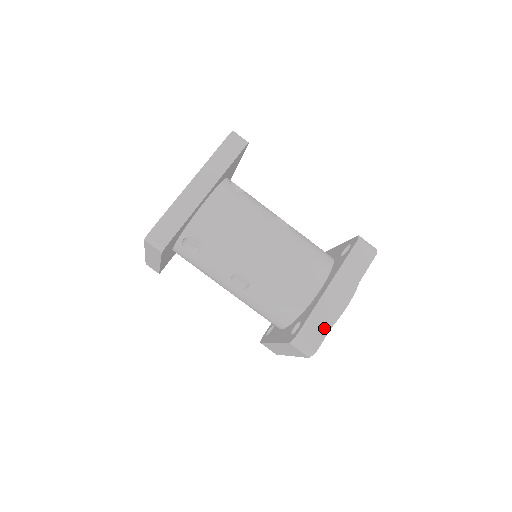
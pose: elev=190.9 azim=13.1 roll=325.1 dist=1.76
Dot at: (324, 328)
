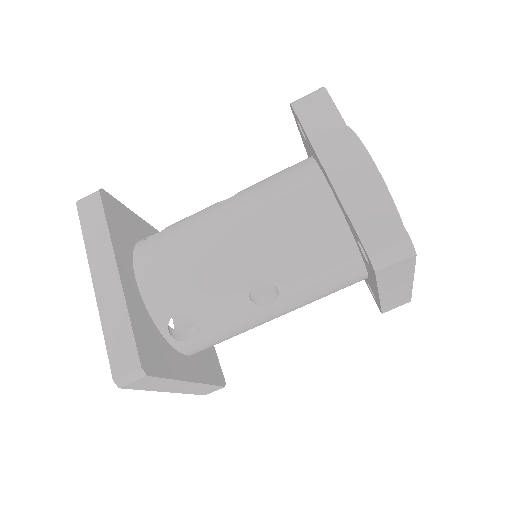
Dot at: (382, 209)
